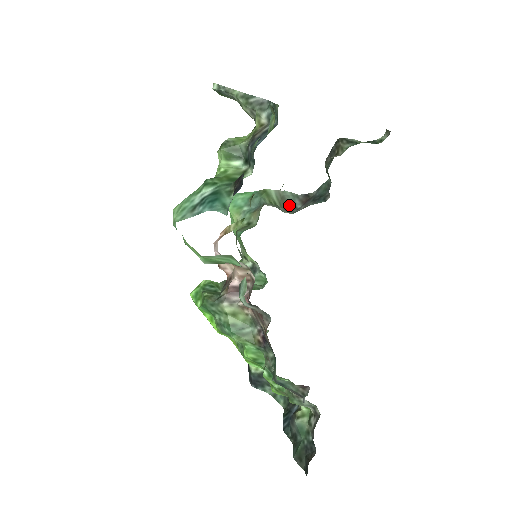
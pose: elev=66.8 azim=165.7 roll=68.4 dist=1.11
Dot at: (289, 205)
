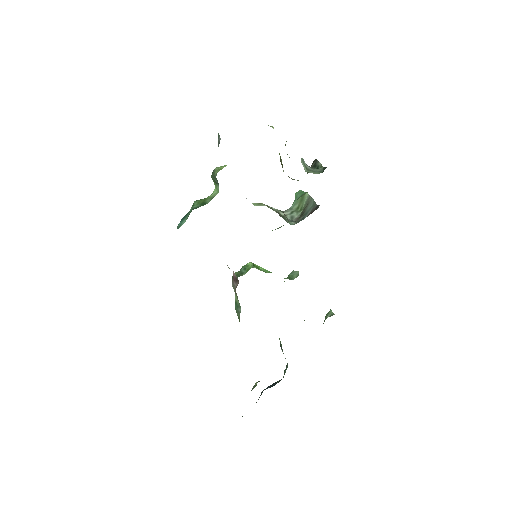
Dot at: occluded
